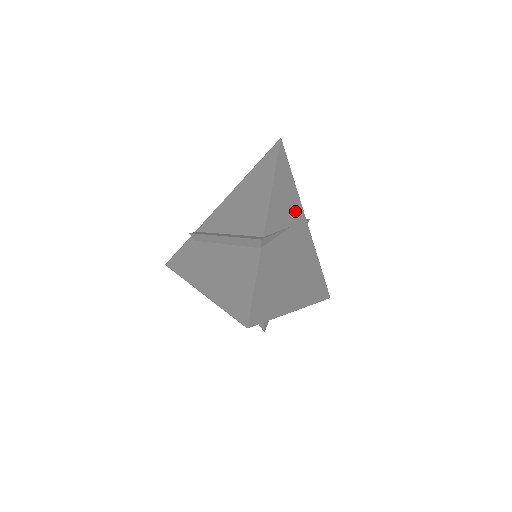
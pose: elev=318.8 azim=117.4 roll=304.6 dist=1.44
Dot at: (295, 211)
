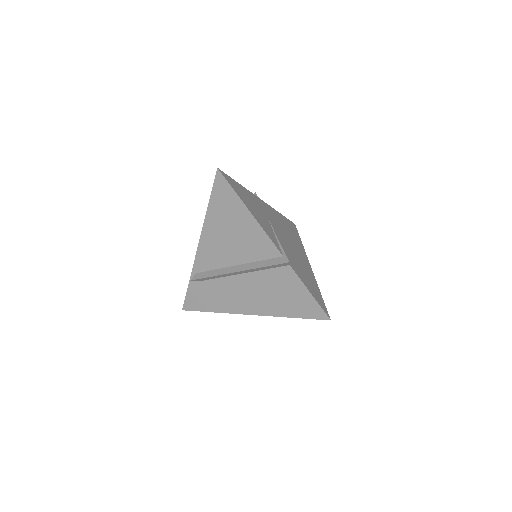
Dot at: (258, 205)
